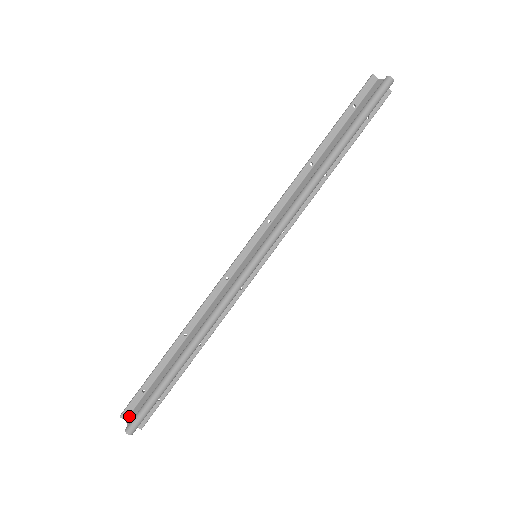
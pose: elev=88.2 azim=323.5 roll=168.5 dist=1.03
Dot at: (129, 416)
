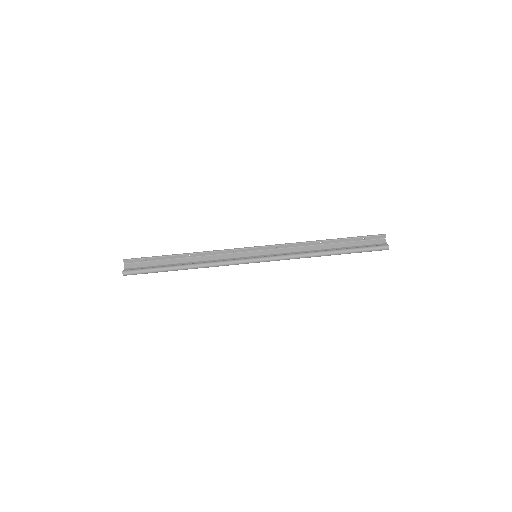
Dot at: (128, 264)
